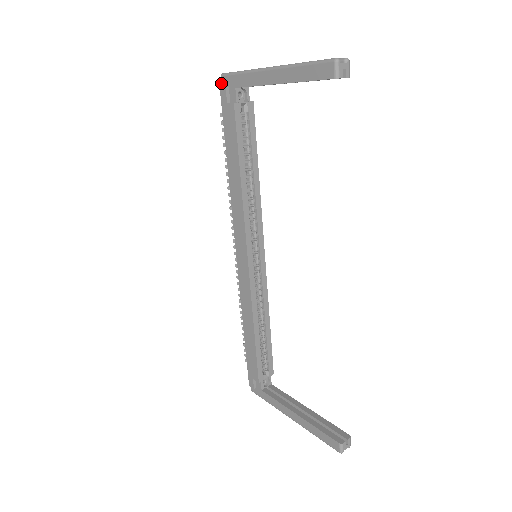
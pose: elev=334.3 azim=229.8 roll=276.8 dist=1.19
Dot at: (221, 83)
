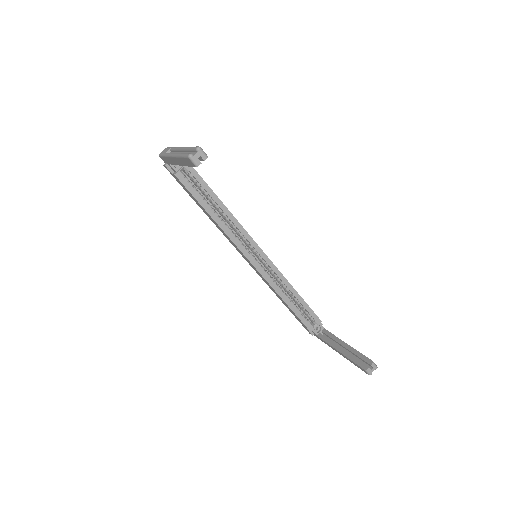
Dot at: occluded
